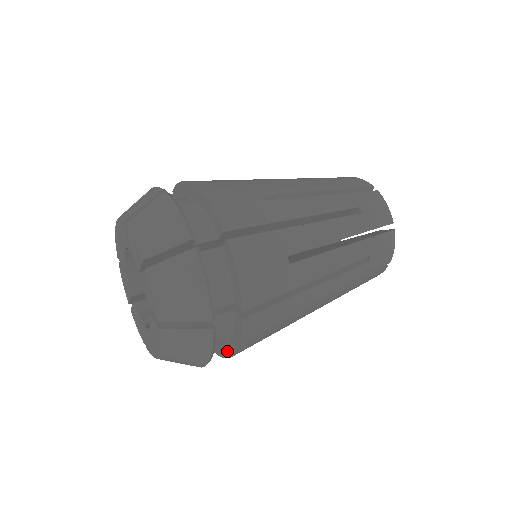
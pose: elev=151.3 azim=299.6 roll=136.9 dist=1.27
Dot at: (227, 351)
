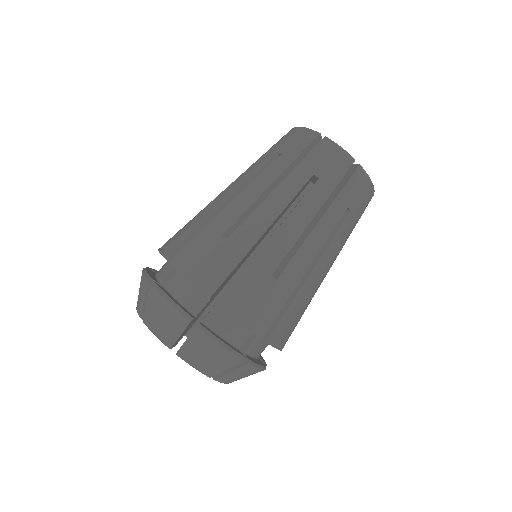
Dot at: occluded
